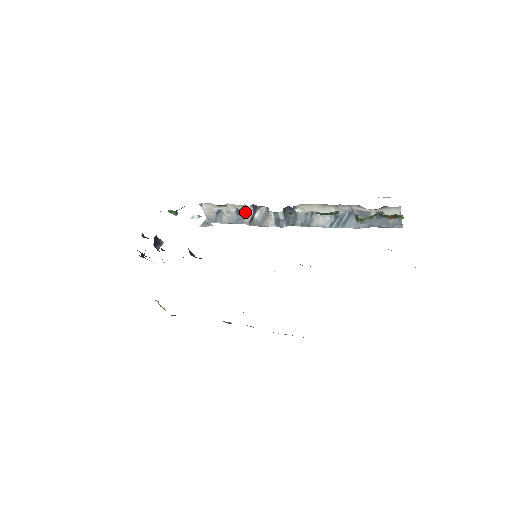
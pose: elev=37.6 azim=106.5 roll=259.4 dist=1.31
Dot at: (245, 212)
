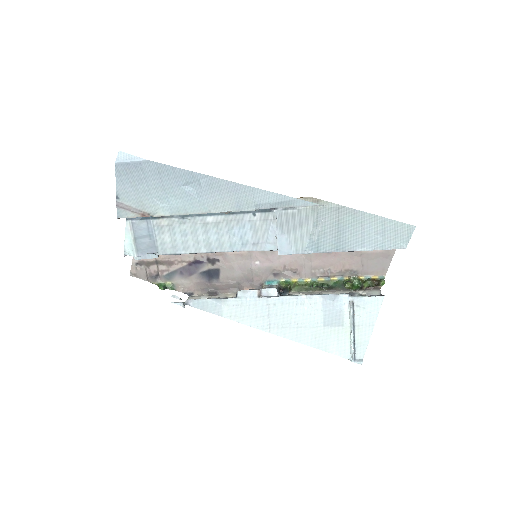
Dot at: occluded
